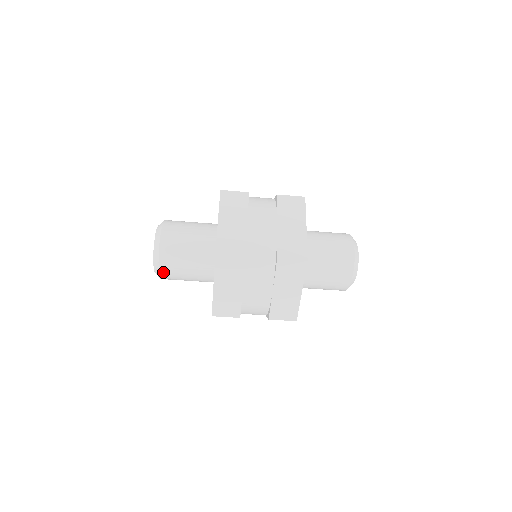
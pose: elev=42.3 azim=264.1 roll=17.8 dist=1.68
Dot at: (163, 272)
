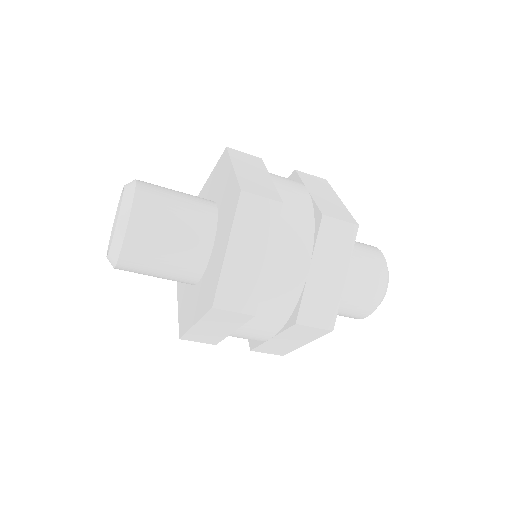
Dot at: (121, 269)
